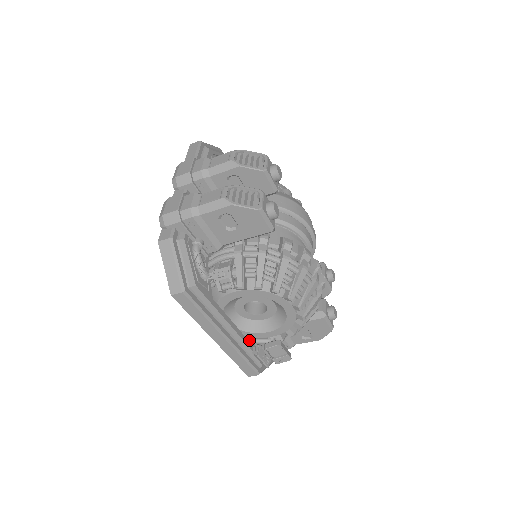
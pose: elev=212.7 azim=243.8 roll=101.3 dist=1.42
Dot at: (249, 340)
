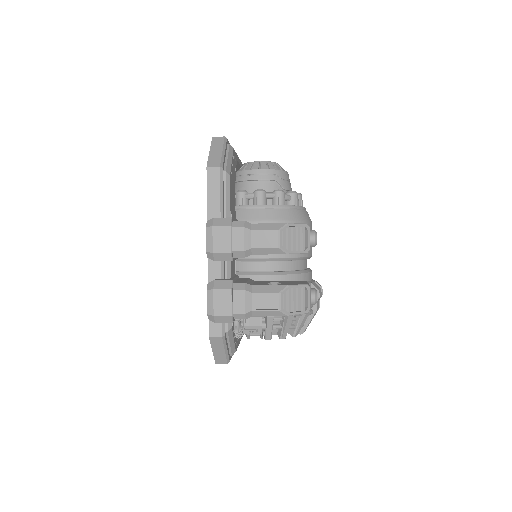
Dot at: occluded
